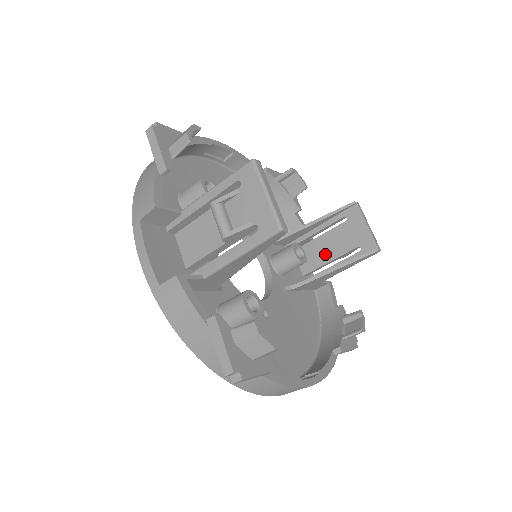
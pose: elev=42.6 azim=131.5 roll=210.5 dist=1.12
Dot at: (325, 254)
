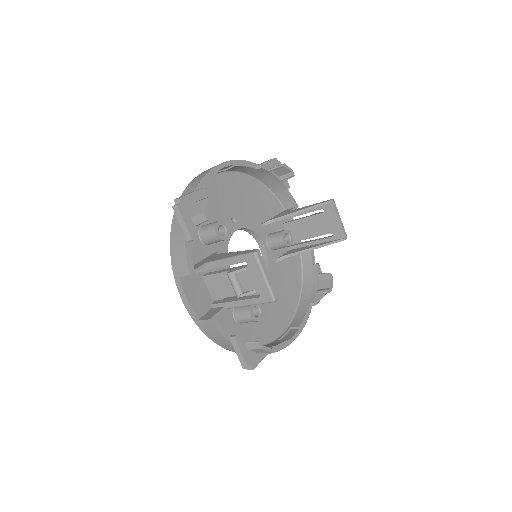
Dot at: (307, 232)
